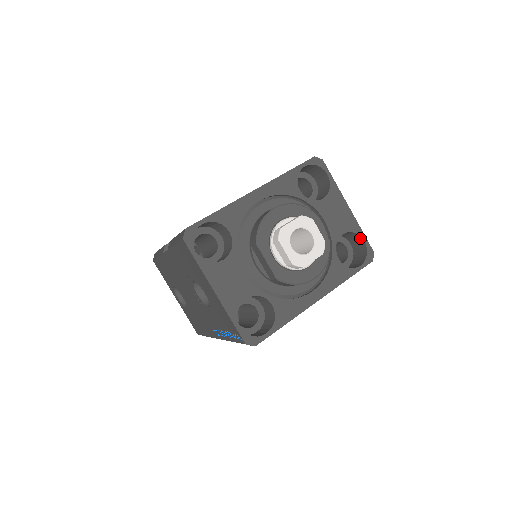
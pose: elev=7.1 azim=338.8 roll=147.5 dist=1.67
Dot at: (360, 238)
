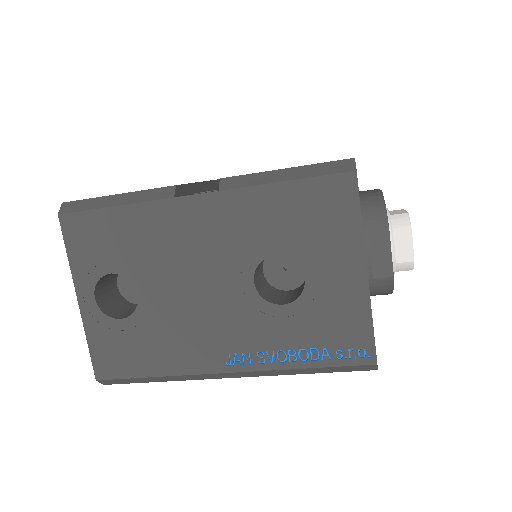
Dot at: occluded
